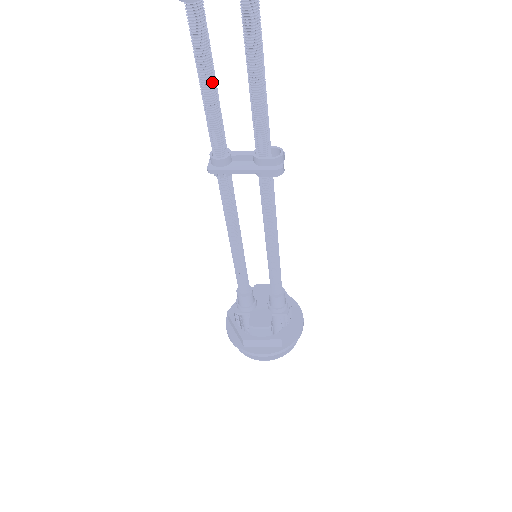
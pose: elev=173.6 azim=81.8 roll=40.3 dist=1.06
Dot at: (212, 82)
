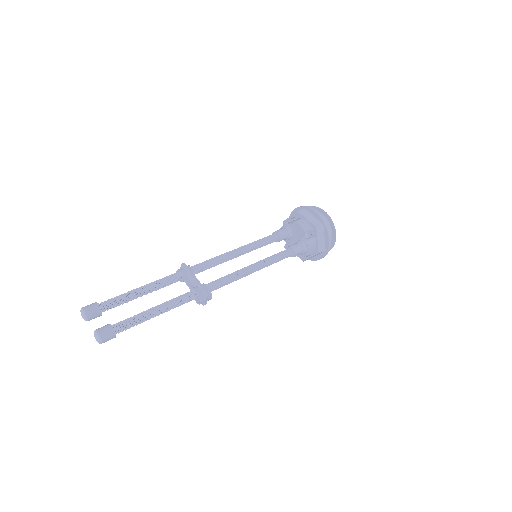
Dot at: occluded
